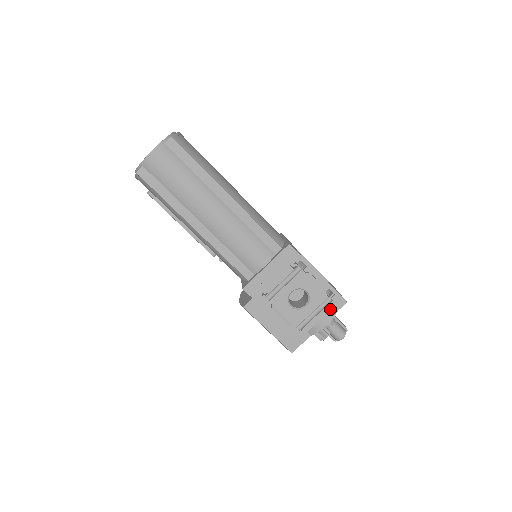
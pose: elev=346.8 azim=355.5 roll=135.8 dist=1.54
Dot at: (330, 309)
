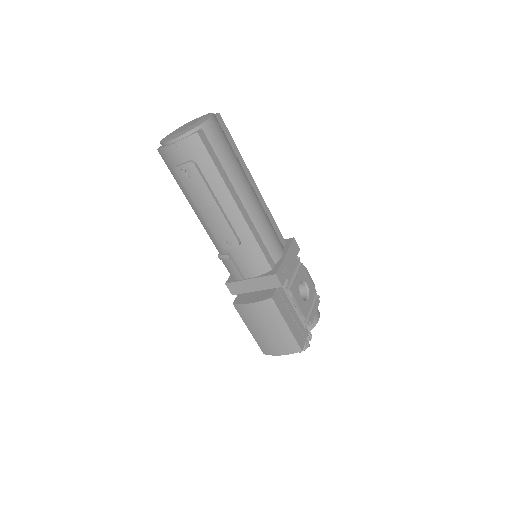
Dot at: occluded
